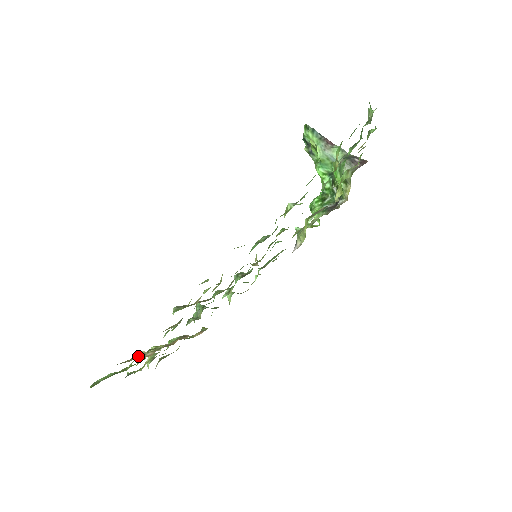
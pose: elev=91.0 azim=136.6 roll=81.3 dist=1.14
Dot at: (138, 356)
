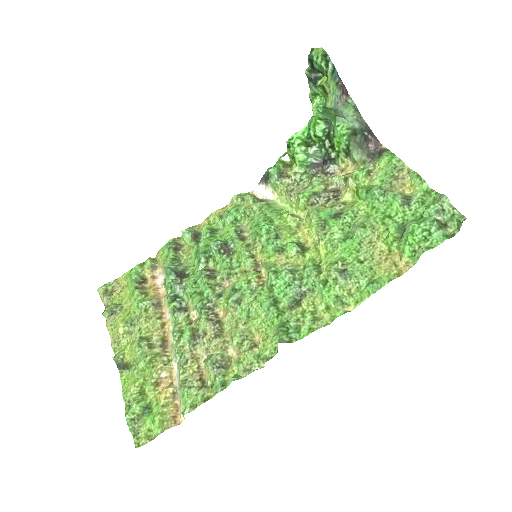
Dot at: (171, 398)
